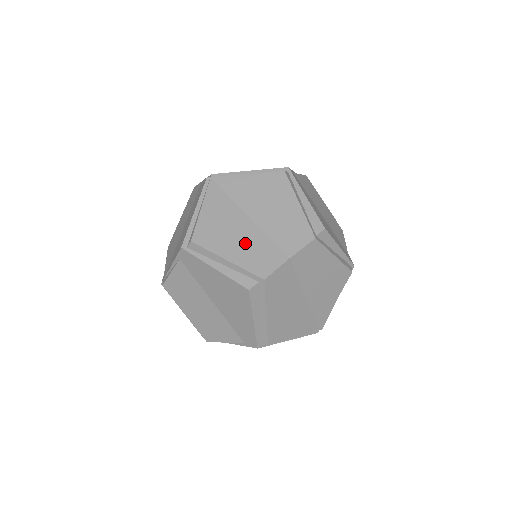
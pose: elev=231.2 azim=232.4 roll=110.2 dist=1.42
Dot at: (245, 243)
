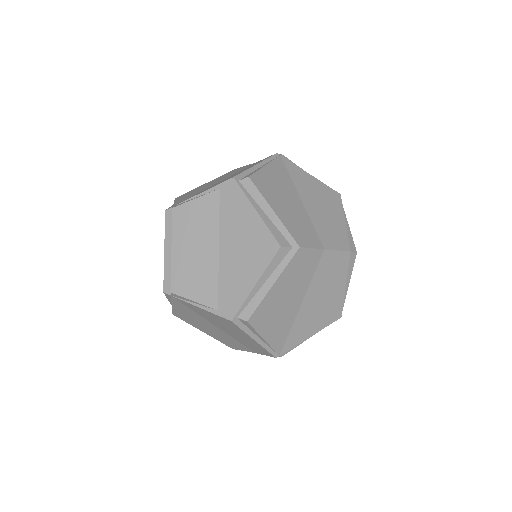
Dot at: (293, 212)
